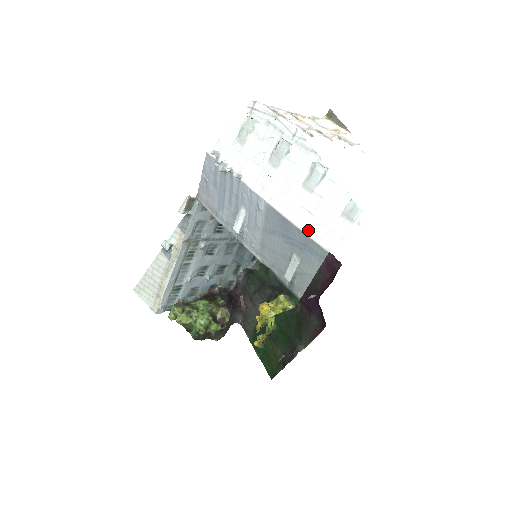
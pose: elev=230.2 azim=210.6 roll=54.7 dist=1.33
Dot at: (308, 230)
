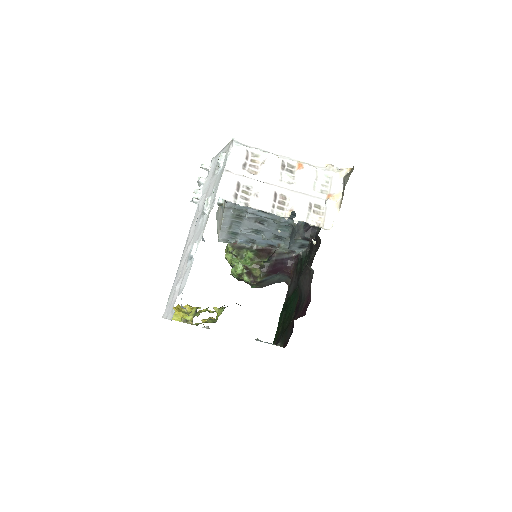
Dot at: (172, 289)
